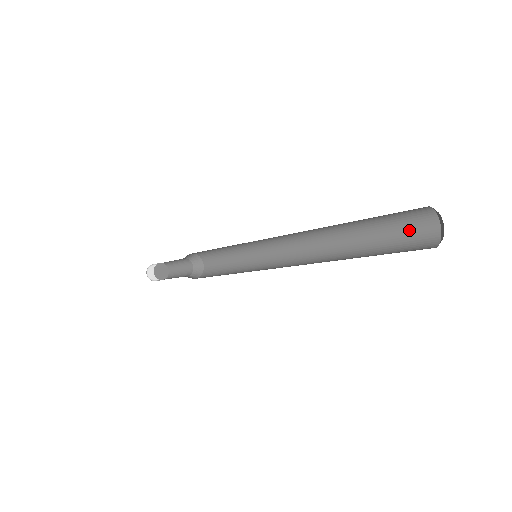
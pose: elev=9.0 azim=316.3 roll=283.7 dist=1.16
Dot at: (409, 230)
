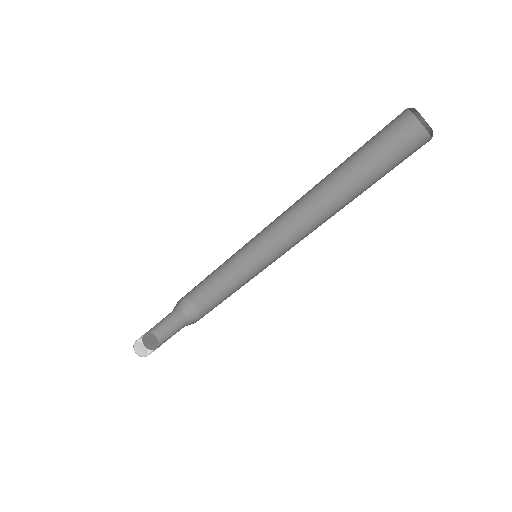
Dot at: (398, 148)
